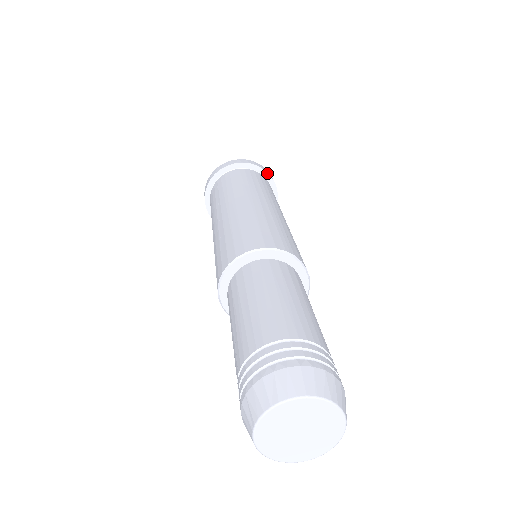
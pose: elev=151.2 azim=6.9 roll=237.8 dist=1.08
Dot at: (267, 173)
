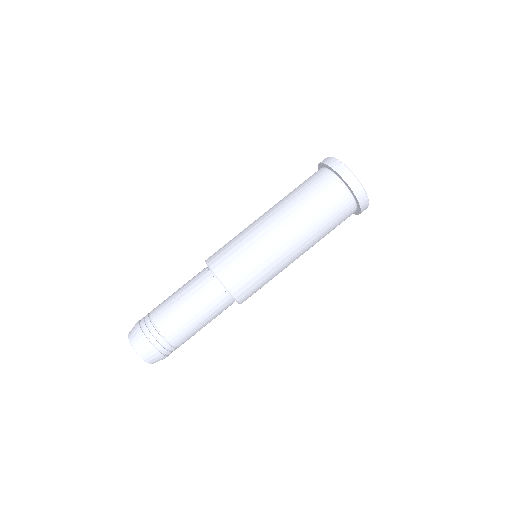
Dot at: (360, 212)
